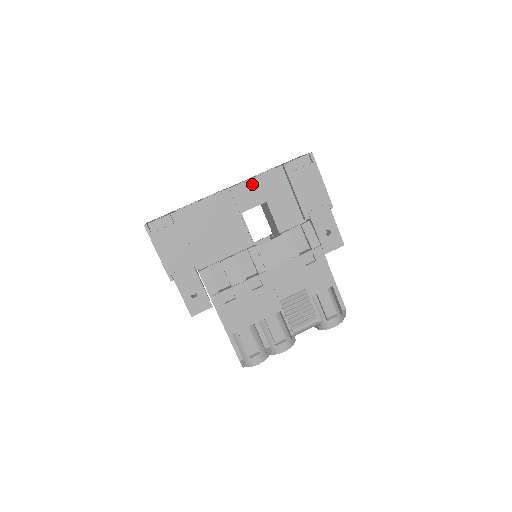
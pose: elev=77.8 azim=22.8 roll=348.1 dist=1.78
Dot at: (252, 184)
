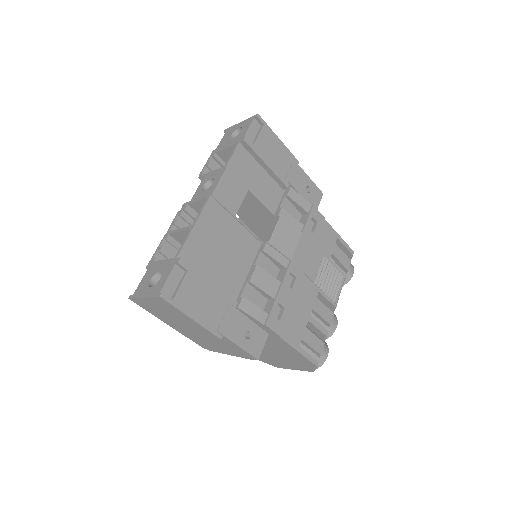
Dot at: (227, 178)
